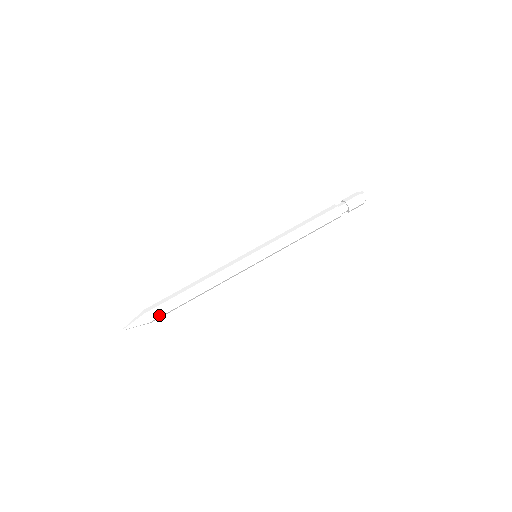
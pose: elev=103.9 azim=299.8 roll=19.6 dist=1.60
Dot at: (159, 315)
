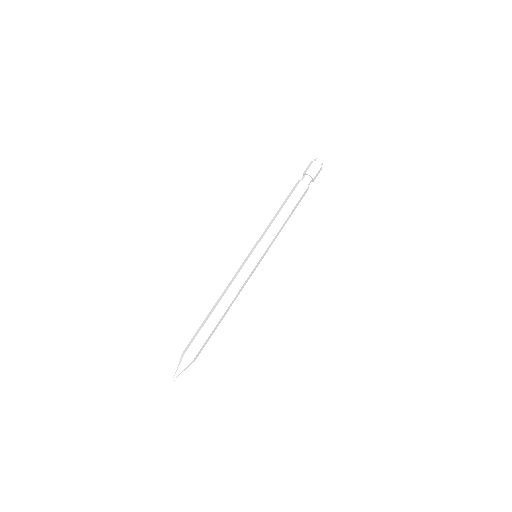
Dot at: (194, 346)
